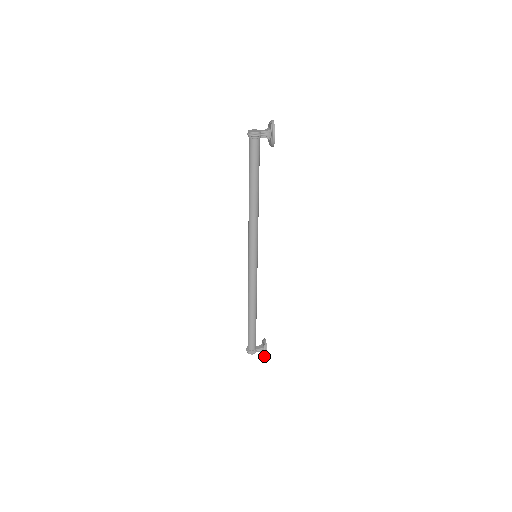
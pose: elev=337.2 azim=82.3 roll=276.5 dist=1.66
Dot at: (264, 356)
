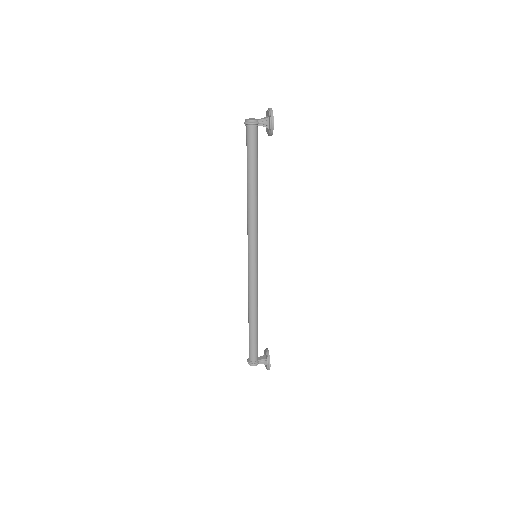
Dot at: (267, 367)
